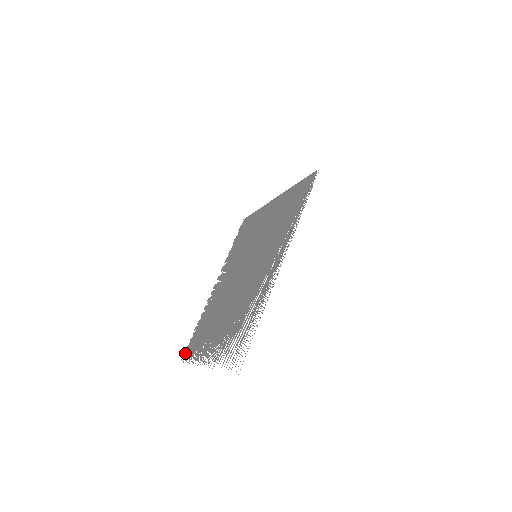
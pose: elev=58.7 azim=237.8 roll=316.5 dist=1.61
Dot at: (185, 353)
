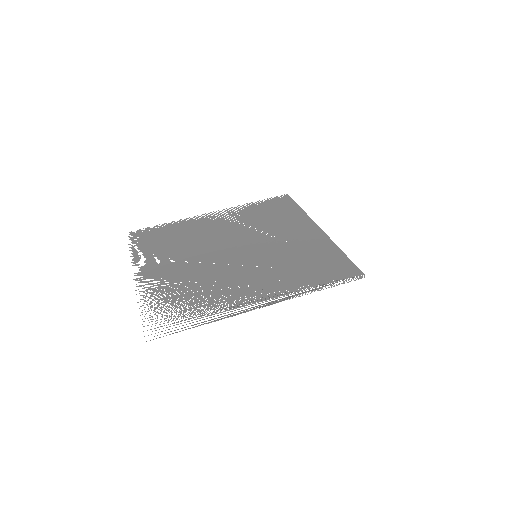
Dot at: (137, 233)
